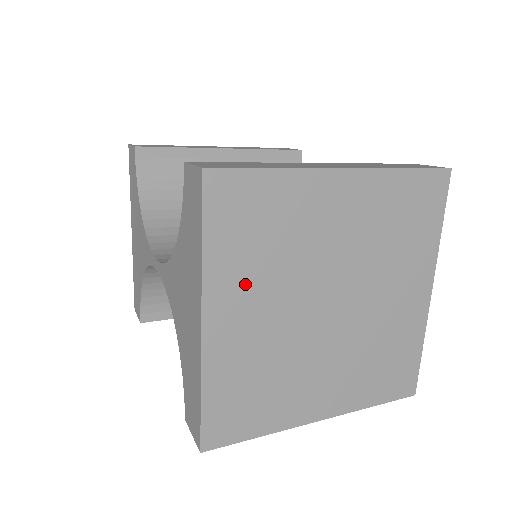
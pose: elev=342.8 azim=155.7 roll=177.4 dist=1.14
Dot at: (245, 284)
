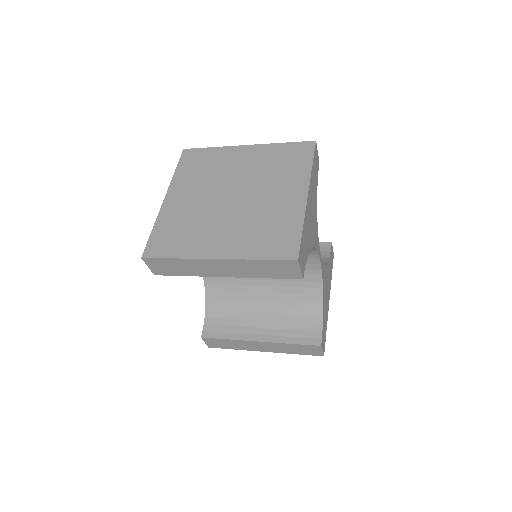
Dot at: (189, 185)
